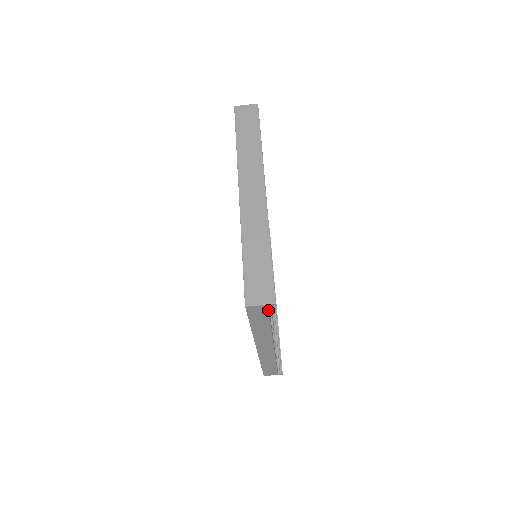
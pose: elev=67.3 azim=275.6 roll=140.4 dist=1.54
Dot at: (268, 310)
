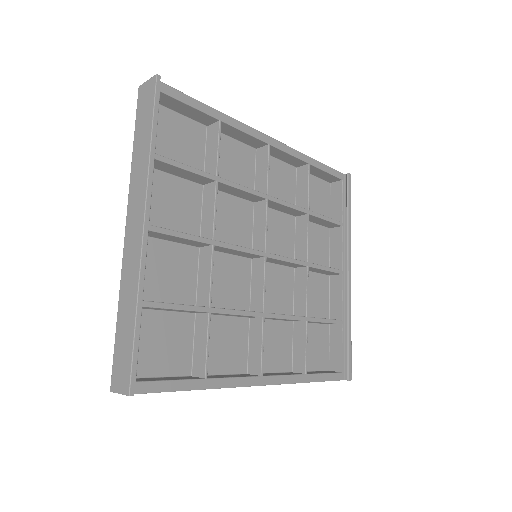
Dot at: (142, 393)
